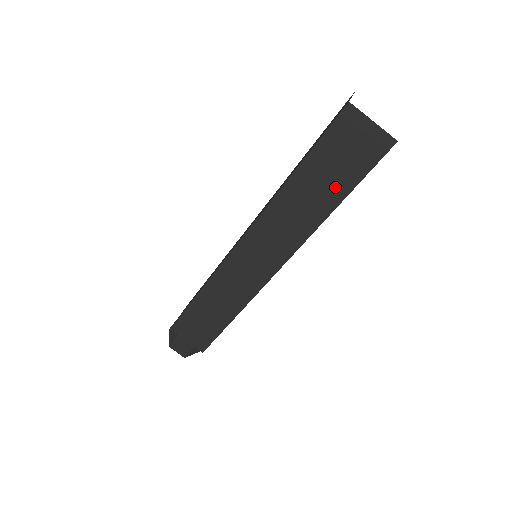
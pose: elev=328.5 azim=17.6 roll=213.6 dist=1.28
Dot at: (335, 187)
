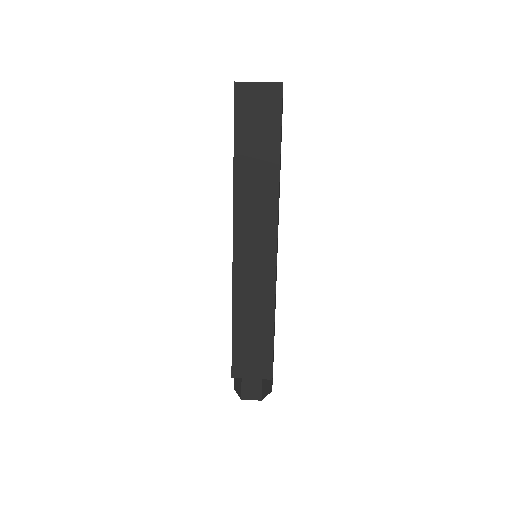
Dot at: (268, 145)
